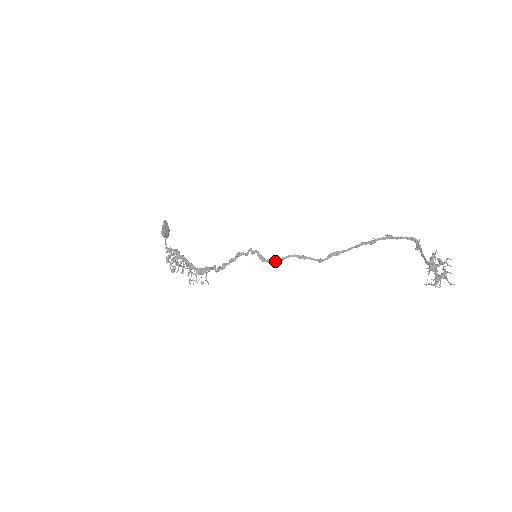
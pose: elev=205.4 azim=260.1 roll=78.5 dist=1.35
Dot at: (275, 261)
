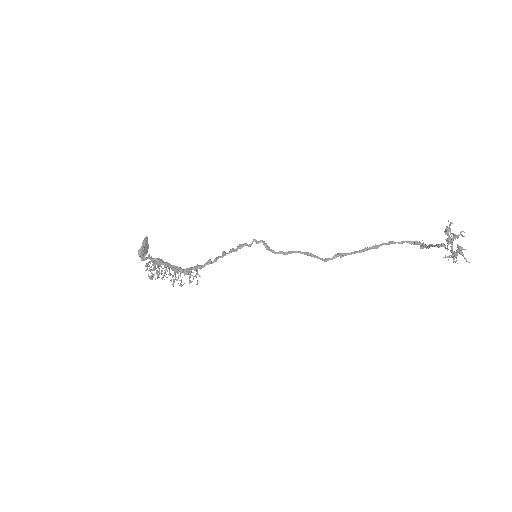
Dot at: (281, 253)
